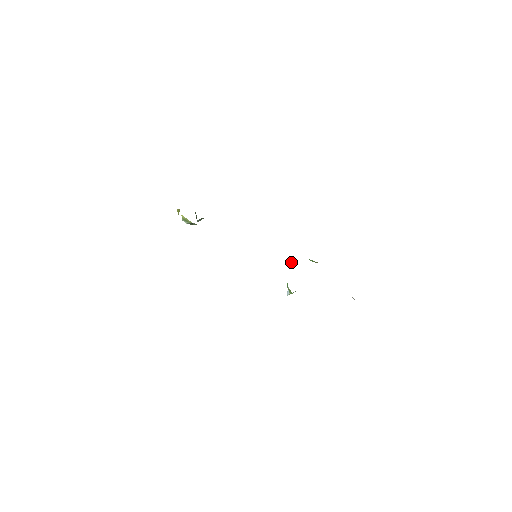
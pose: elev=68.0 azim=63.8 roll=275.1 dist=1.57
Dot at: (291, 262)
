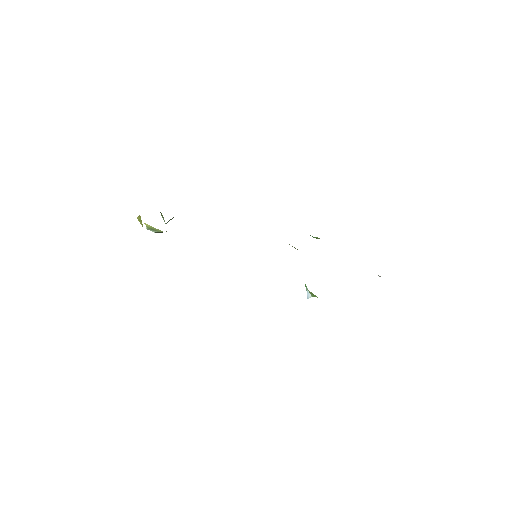
Dot at: (295, 248)
